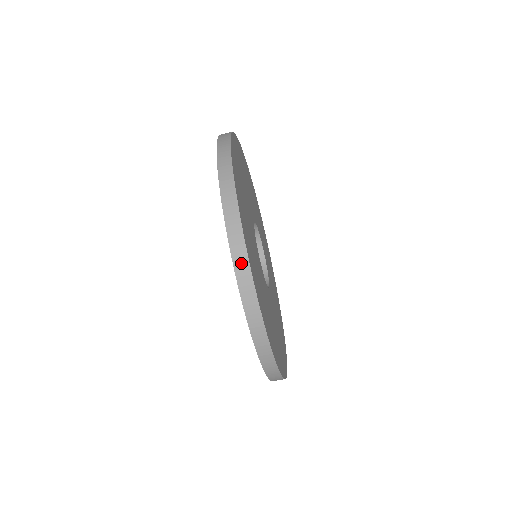
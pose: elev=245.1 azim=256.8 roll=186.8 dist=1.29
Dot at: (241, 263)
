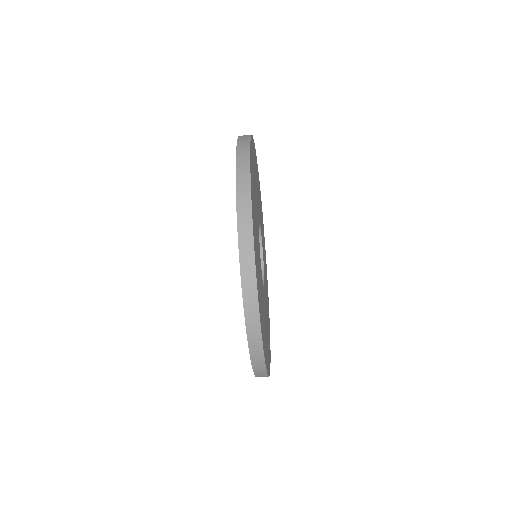
Dot at: (261, 376)
